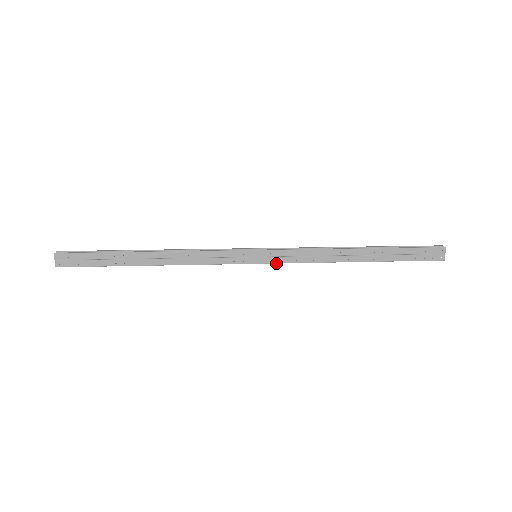
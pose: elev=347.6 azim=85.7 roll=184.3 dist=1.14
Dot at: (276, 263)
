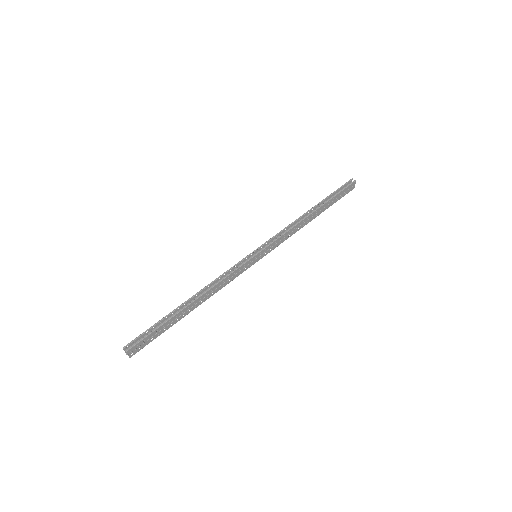
Dot at: (269, 252)
